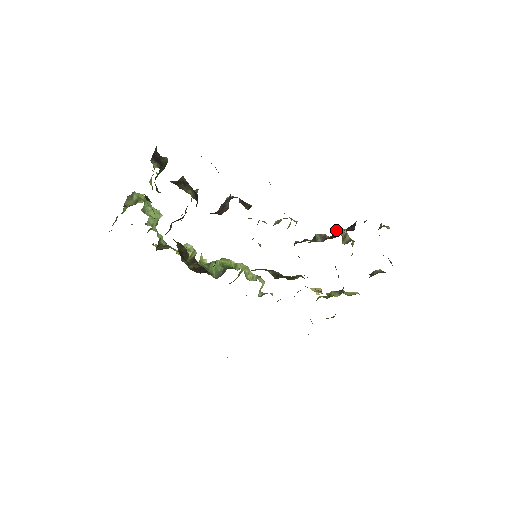
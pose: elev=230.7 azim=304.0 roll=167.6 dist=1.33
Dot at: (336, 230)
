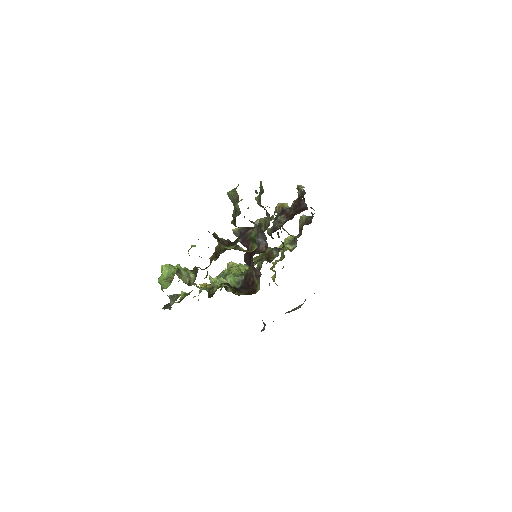
Dot at: (285, 207)
